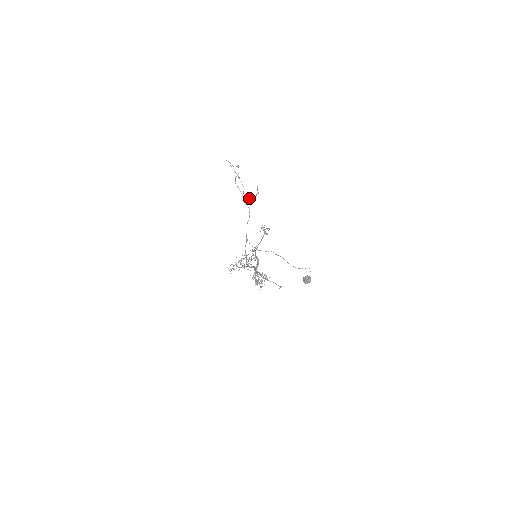
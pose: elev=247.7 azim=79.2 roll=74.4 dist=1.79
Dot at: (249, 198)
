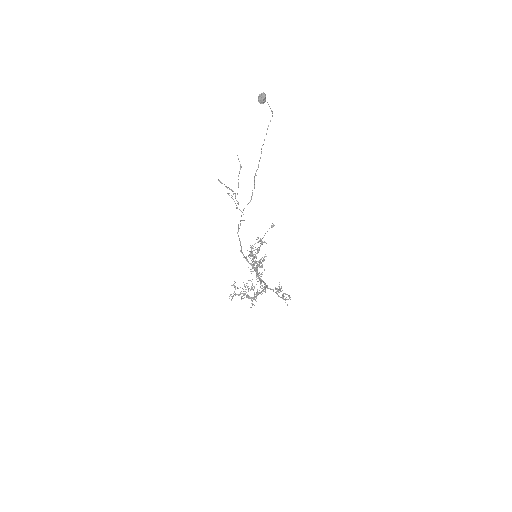
Dot at: occluded
